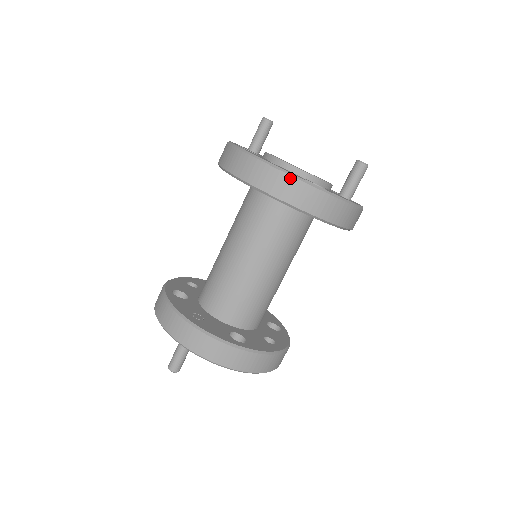
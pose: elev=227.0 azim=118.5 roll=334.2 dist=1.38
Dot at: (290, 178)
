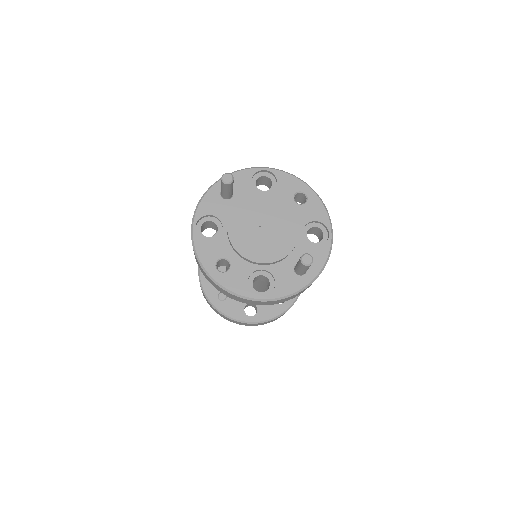
Dot at: (233, 295)
